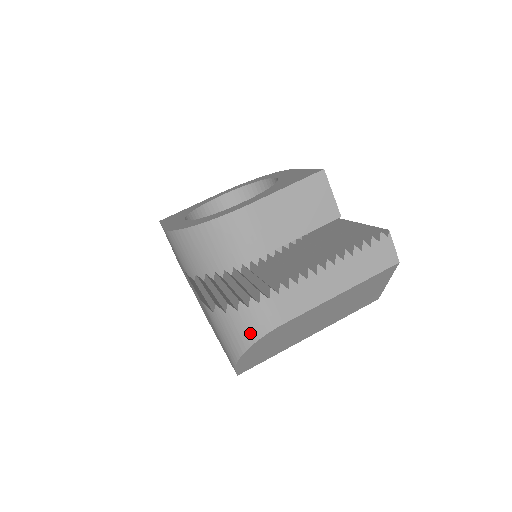
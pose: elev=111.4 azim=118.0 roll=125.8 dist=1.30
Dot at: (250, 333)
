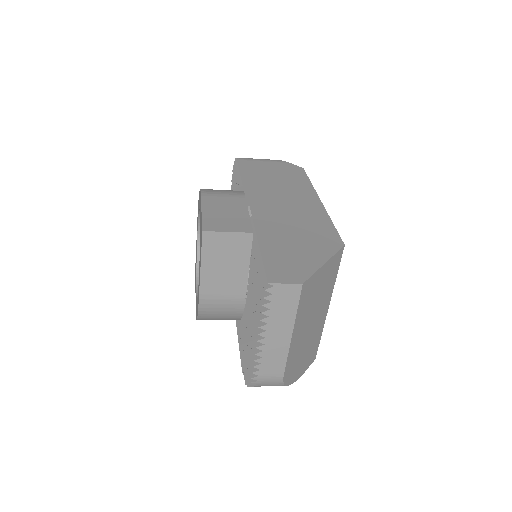
Dot at: occluded
